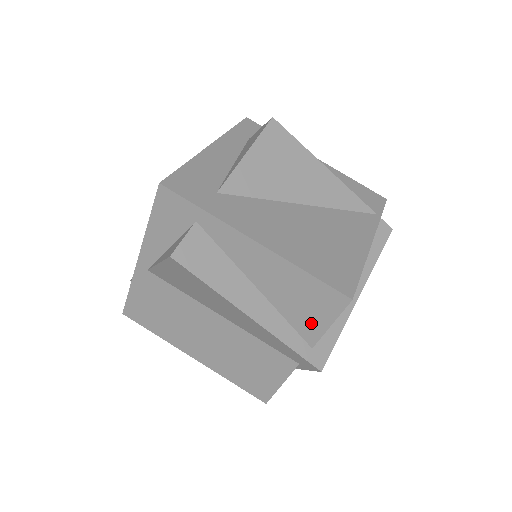
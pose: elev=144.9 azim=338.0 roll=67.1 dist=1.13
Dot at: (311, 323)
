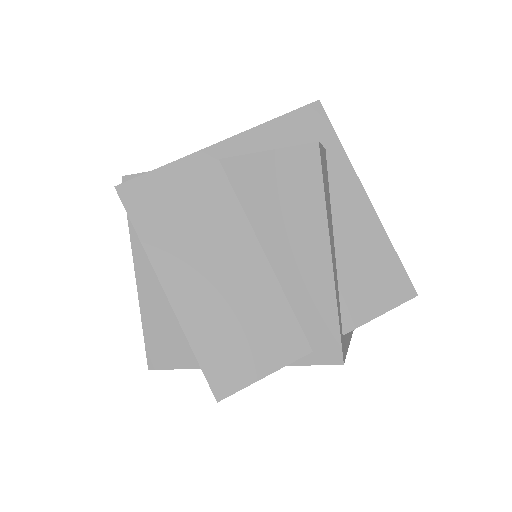
Dot at: (363, 304)
